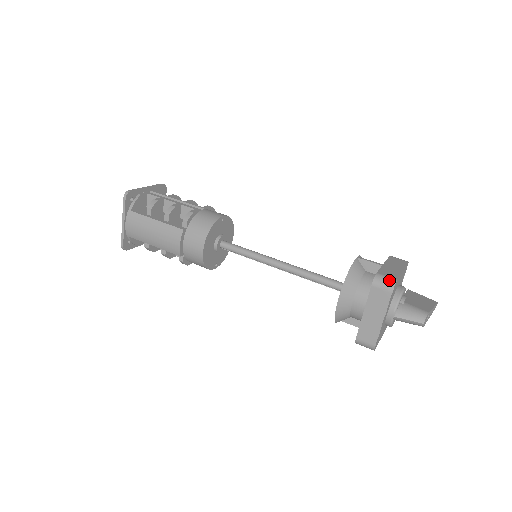
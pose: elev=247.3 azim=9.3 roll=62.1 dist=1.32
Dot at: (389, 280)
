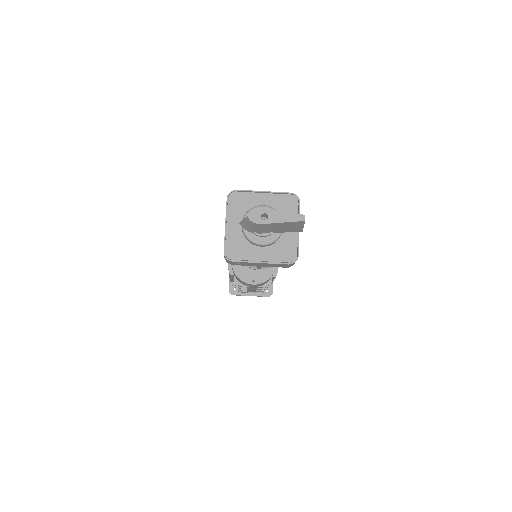
Dot at: (232, 192)
